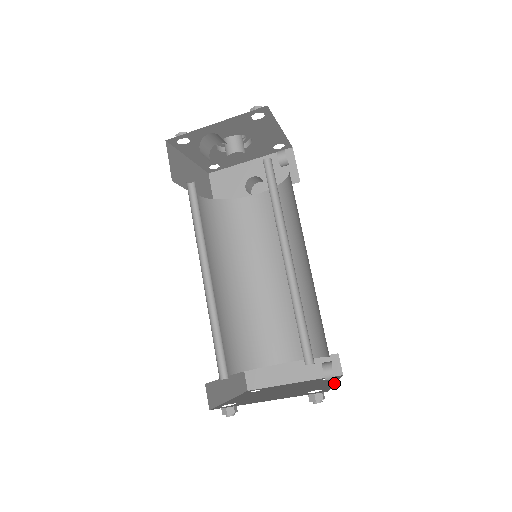
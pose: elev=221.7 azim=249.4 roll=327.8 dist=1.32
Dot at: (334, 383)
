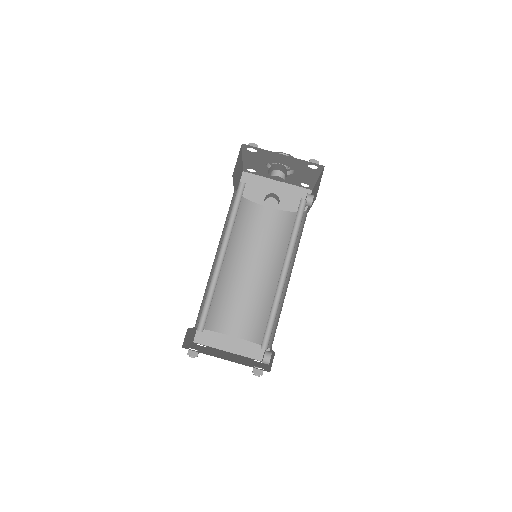
Dot at: (267, 367)
